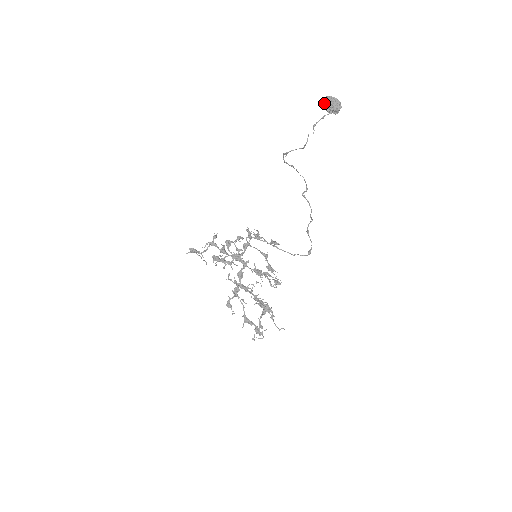
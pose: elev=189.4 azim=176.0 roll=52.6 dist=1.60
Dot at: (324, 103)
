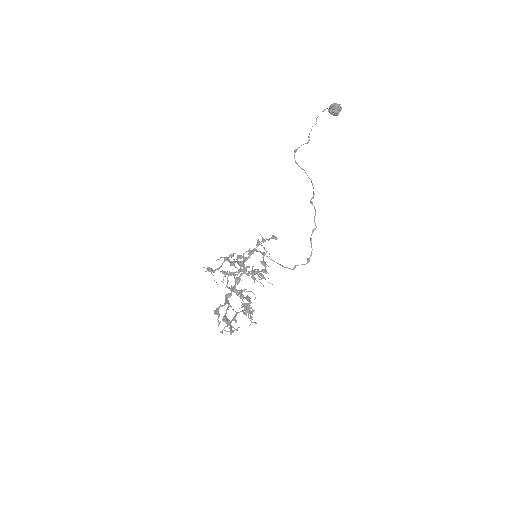
Dot at: (329, 108)
